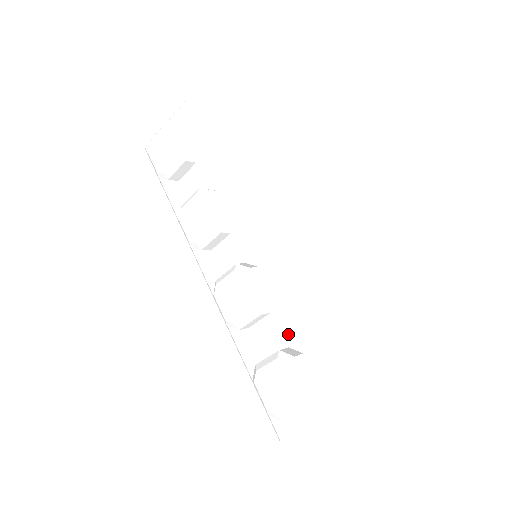
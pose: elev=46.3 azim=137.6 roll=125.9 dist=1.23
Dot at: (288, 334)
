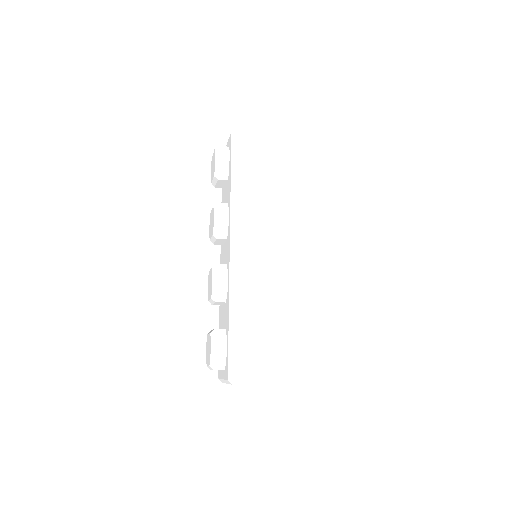
Dot at: (226, 321)
